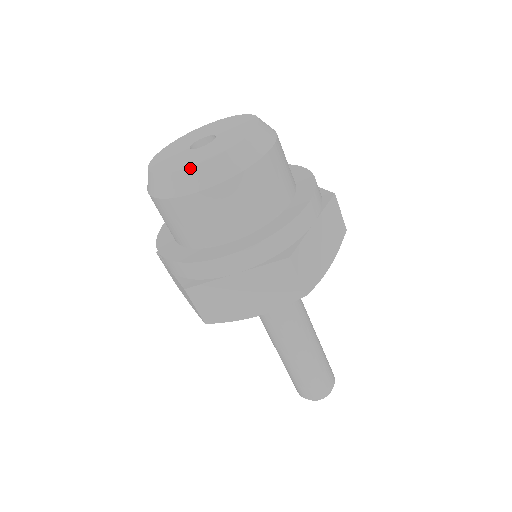
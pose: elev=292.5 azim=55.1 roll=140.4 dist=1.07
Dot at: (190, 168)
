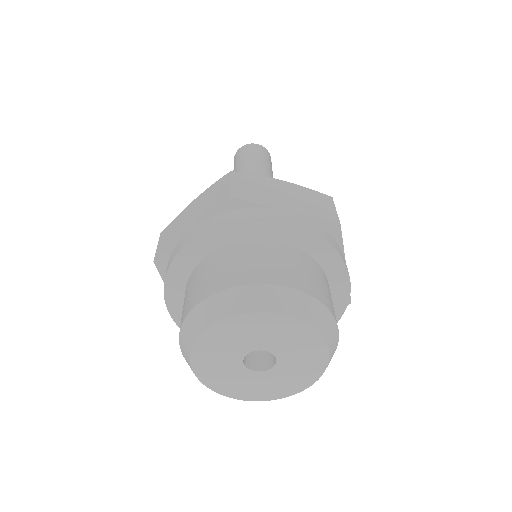
Dot at: (237, 399)
